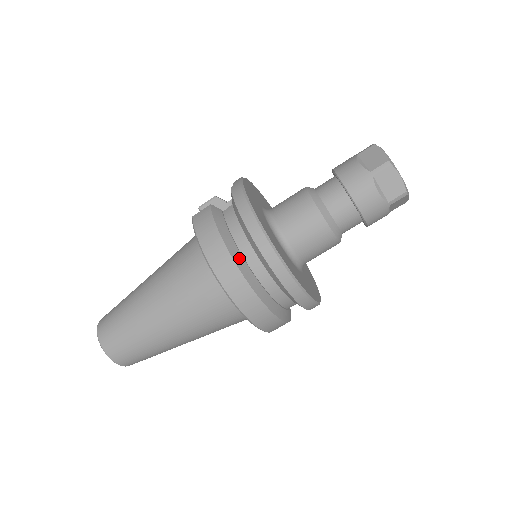
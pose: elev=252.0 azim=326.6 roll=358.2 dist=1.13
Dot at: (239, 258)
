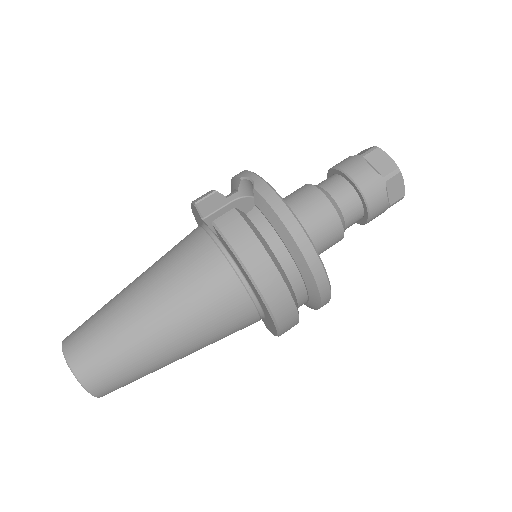
Dot at: (282, 271)
